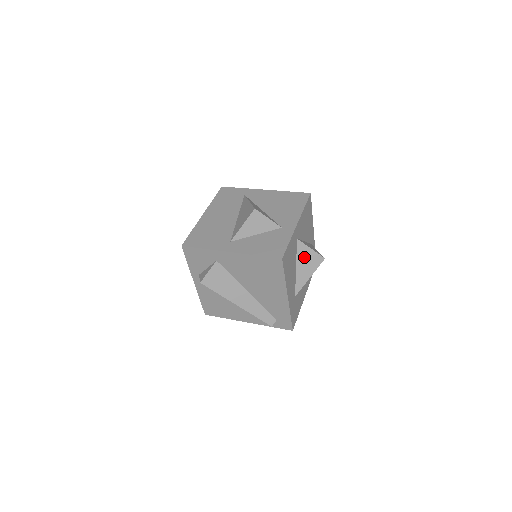
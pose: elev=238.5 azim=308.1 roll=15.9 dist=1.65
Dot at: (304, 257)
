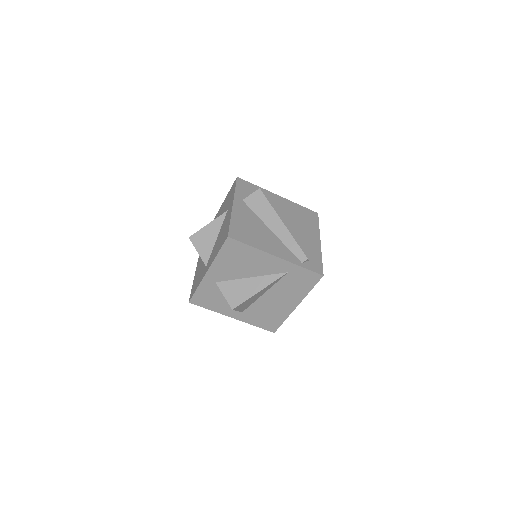
Dot at: occluded
